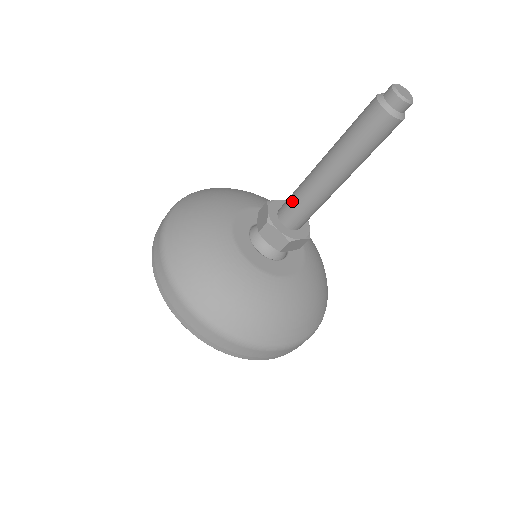
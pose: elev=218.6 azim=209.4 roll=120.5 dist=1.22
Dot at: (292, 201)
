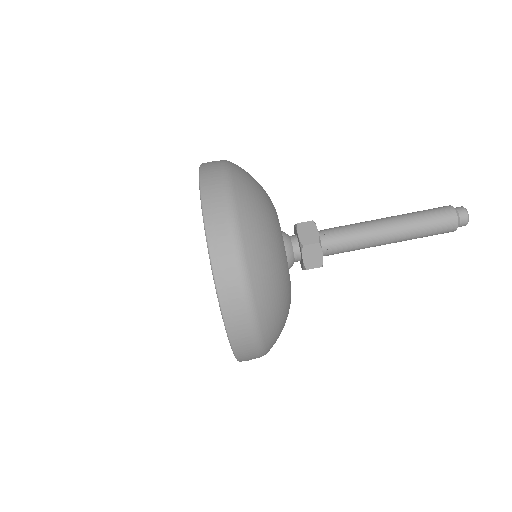
Dot at: (340, 226)
